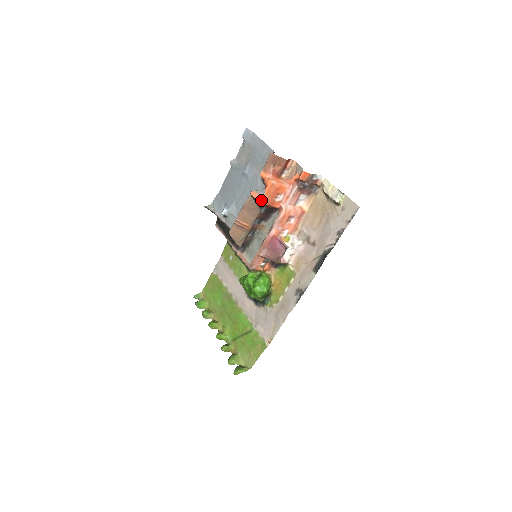
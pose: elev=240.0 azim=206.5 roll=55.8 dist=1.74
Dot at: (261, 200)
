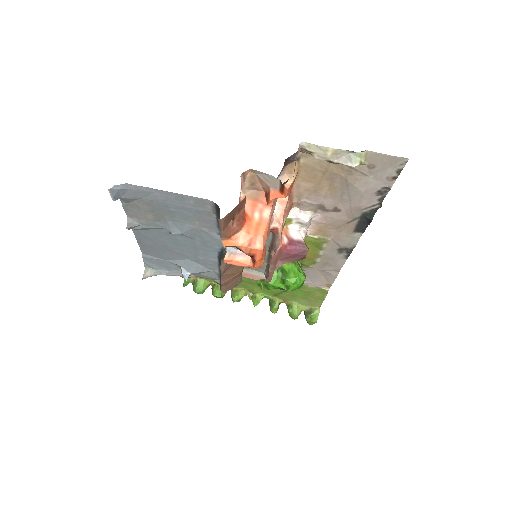
Dot at: (256, 268)
